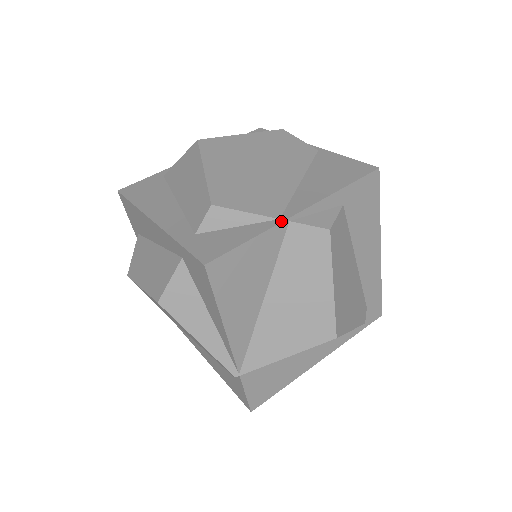
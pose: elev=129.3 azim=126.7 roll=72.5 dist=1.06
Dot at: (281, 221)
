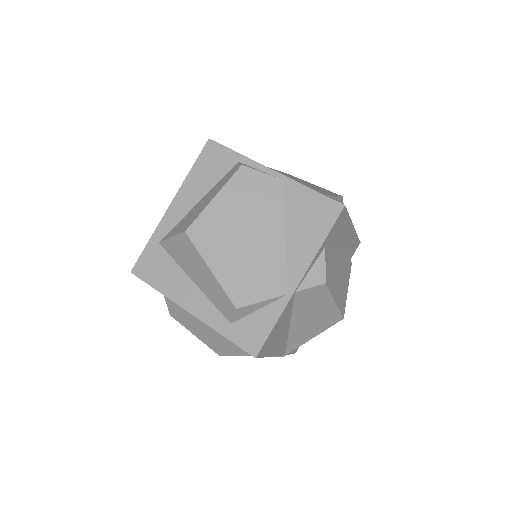
Dot at: (290, 297)
